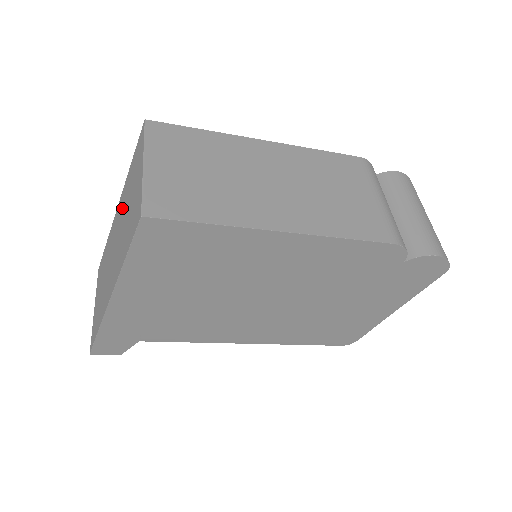
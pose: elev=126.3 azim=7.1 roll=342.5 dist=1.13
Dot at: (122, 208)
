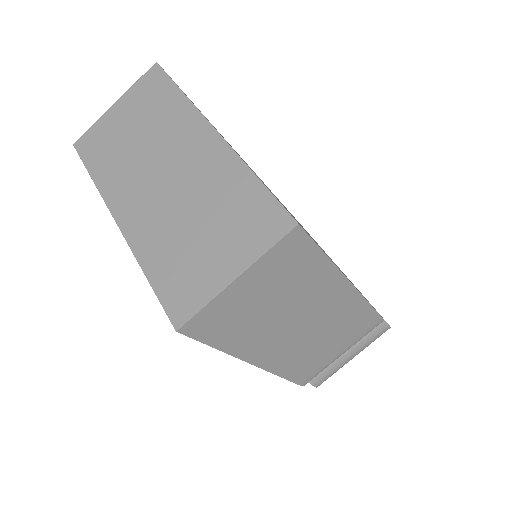
Dot at: (207, 180)
